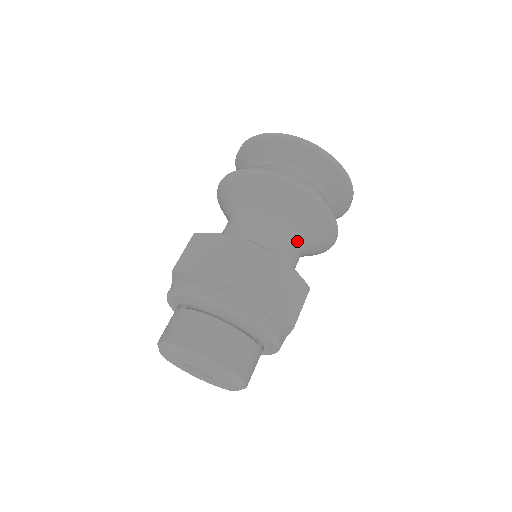
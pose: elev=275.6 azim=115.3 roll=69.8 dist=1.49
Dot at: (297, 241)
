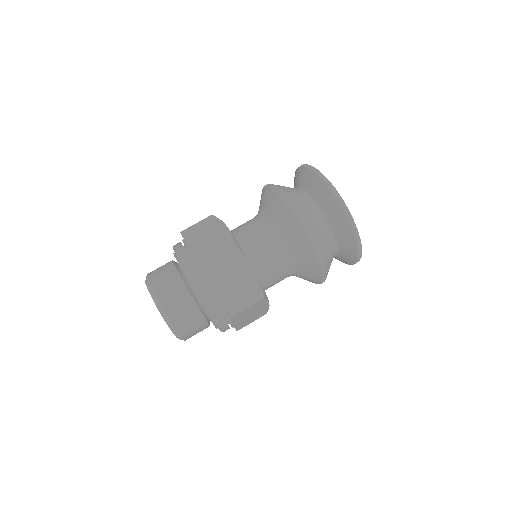
Dot at: (284, 260)
